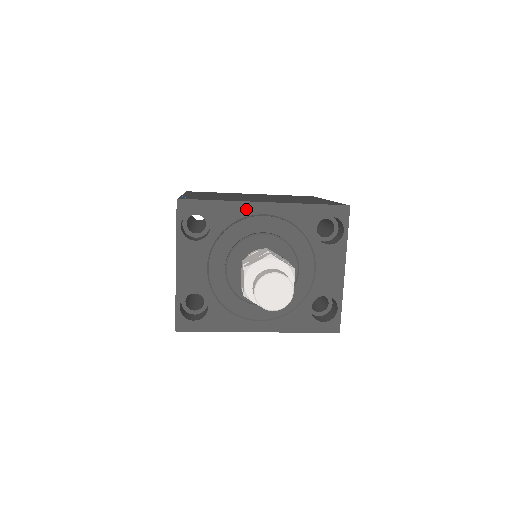
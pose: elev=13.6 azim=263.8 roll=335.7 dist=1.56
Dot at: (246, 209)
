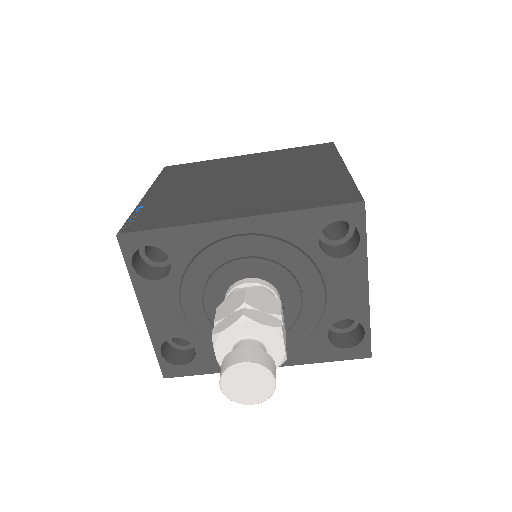
Dot at: (212, 232)
